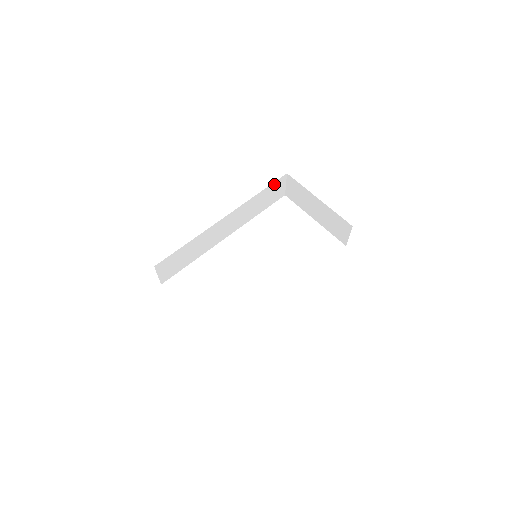
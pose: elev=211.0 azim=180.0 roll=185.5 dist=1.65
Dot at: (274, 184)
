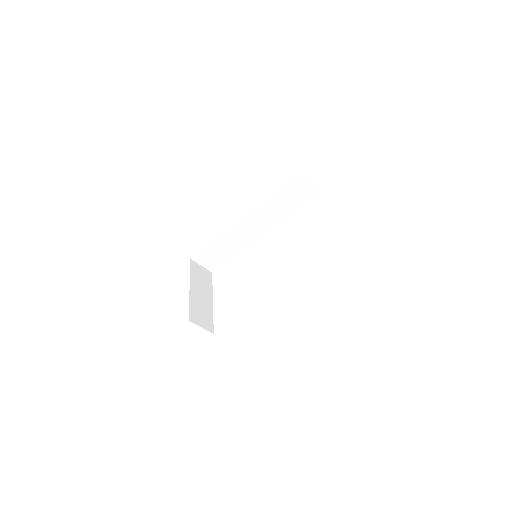
Dot at: (290, 185)
